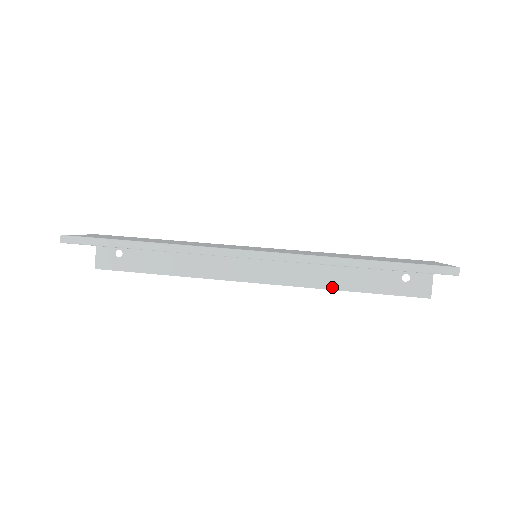
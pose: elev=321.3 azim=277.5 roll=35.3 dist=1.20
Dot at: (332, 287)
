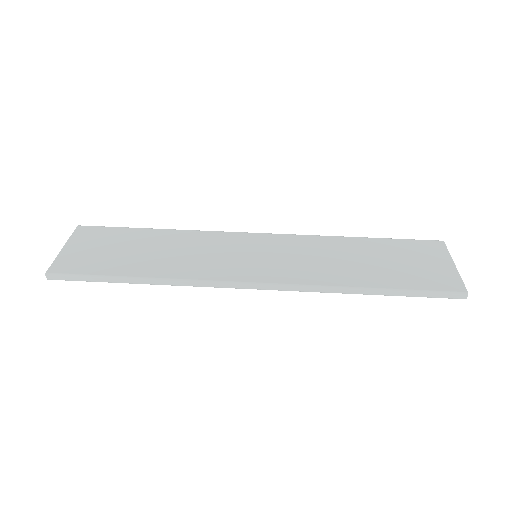
Dot at: occluded
